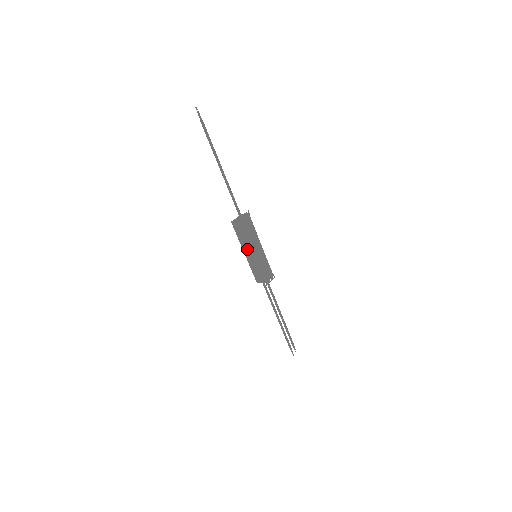
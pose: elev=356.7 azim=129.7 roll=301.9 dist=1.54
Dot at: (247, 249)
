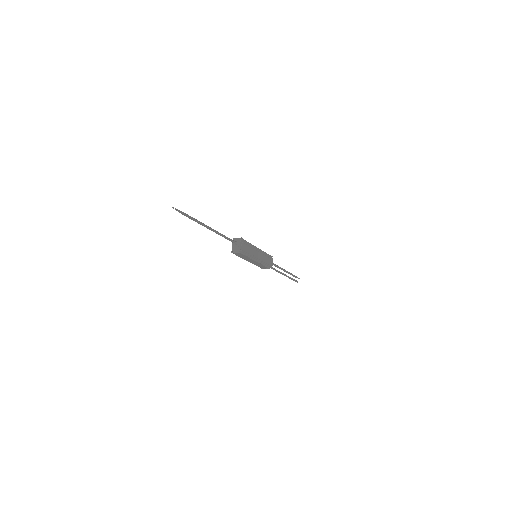
Dot at: (250, 260)
